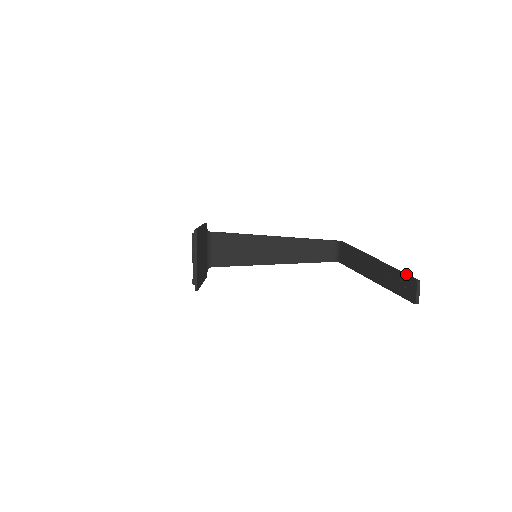
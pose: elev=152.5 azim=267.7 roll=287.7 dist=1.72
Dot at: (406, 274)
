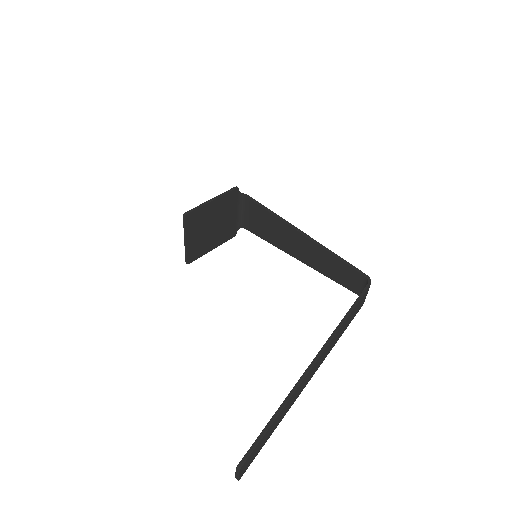
Dot at: (256, 440)
